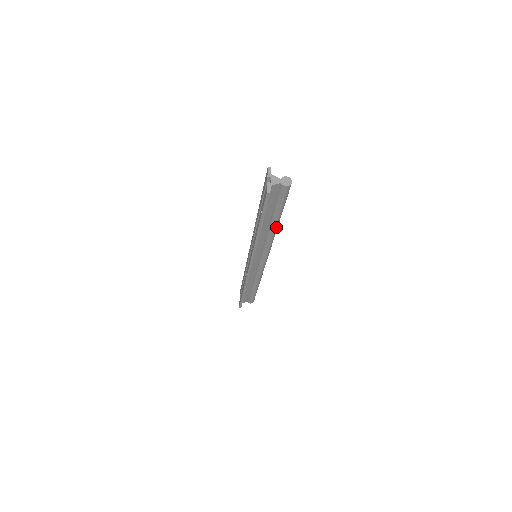
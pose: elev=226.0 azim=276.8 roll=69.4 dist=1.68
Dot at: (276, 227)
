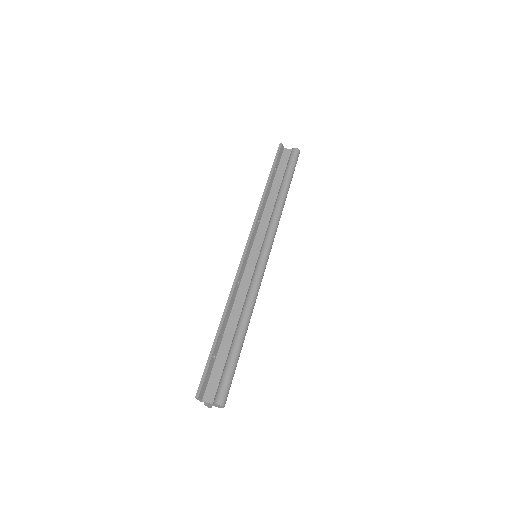
Dot at: (247, 328)
